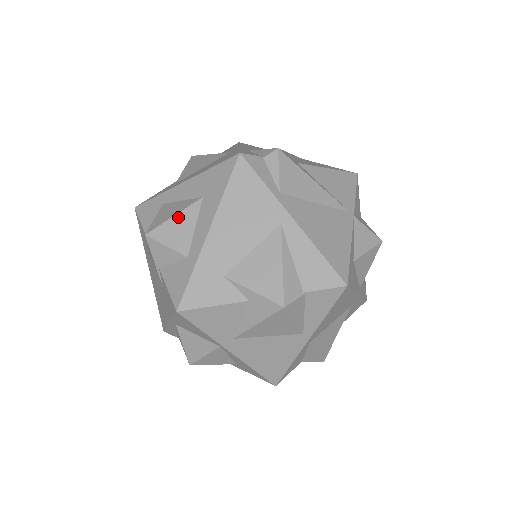
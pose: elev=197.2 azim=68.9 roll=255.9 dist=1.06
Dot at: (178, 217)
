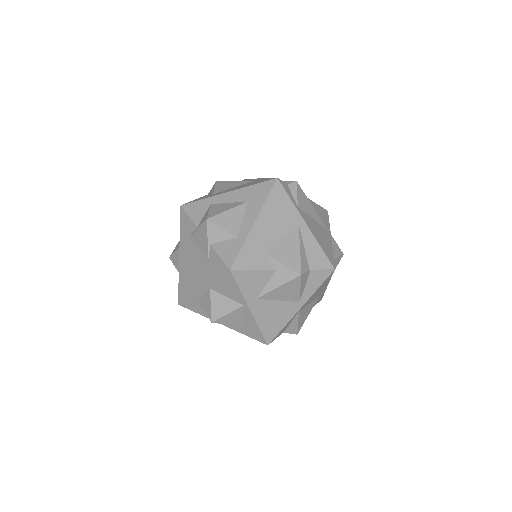
Dot at: (231, 211)
